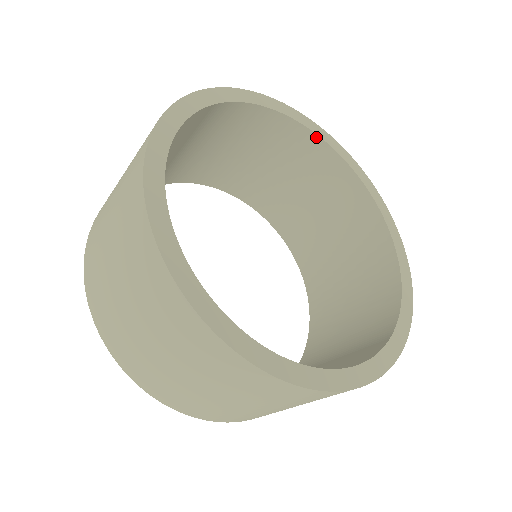
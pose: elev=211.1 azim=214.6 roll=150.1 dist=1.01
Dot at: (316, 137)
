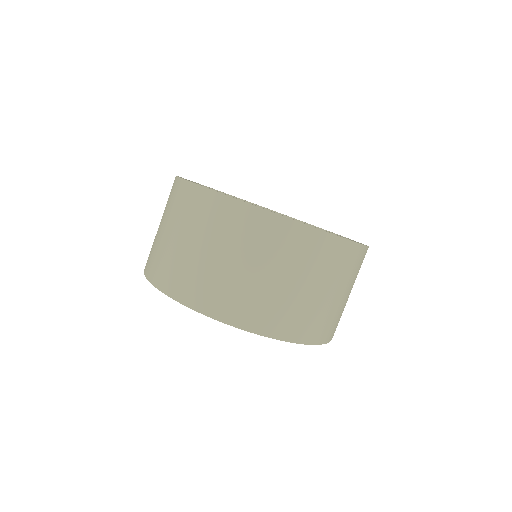
Dot at: occluded
